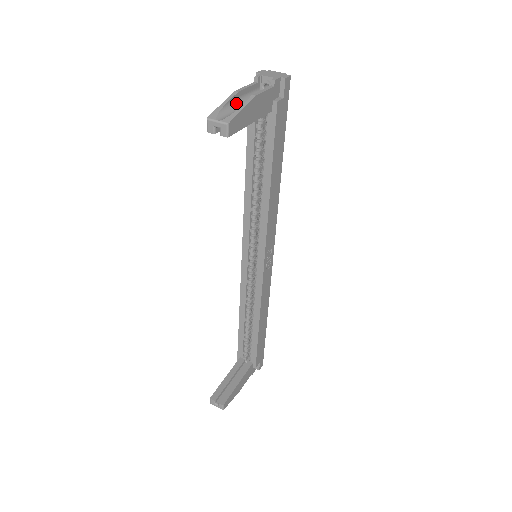
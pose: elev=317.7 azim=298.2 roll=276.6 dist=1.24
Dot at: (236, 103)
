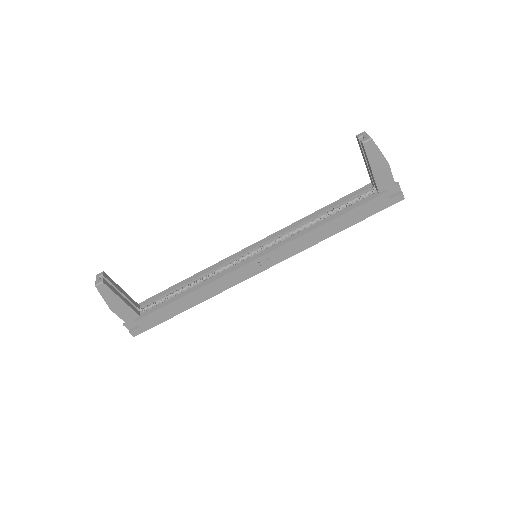
Dot at: occluded
